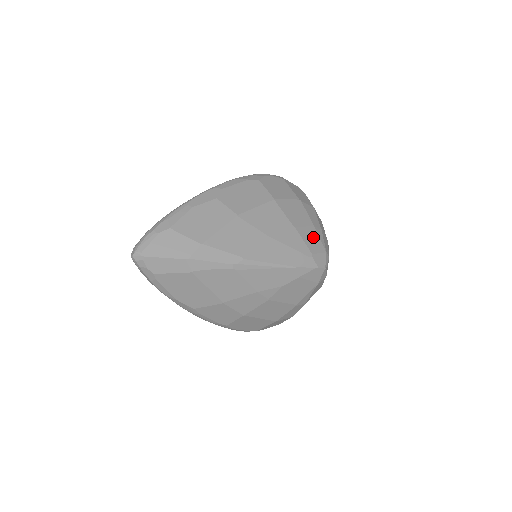
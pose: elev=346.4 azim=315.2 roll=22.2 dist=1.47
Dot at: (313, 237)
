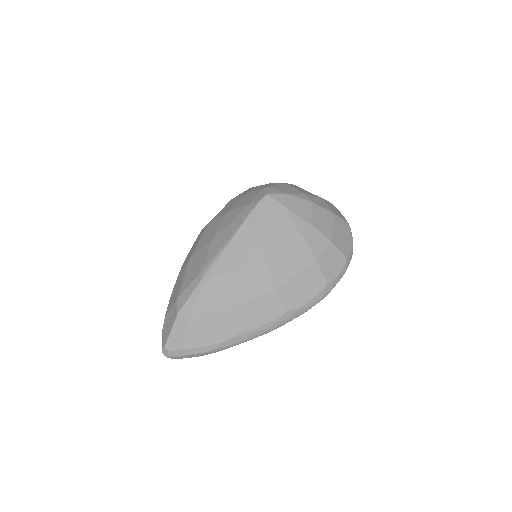
Dot at: (247, 198)
